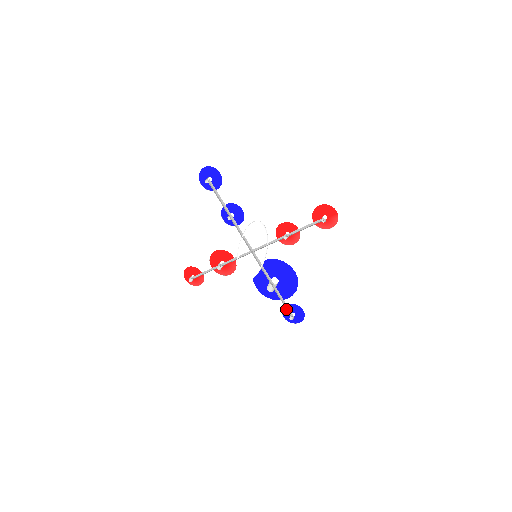
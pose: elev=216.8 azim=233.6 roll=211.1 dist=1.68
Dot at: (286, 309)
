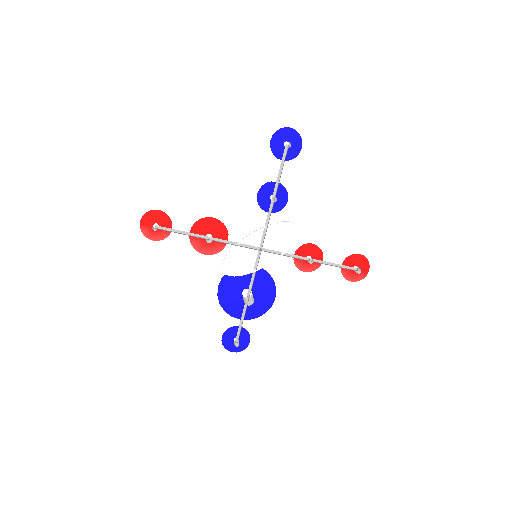
Dot at: (238, 331)
